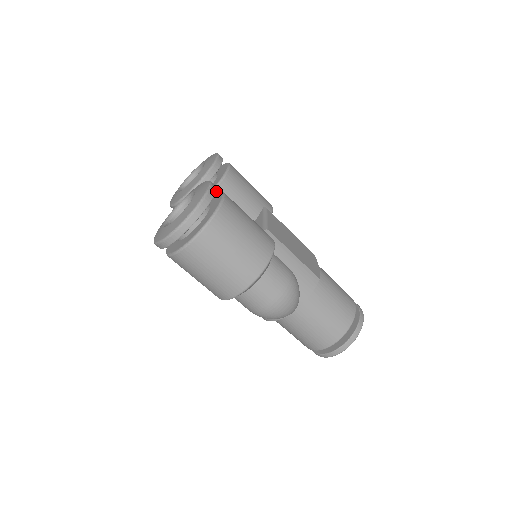
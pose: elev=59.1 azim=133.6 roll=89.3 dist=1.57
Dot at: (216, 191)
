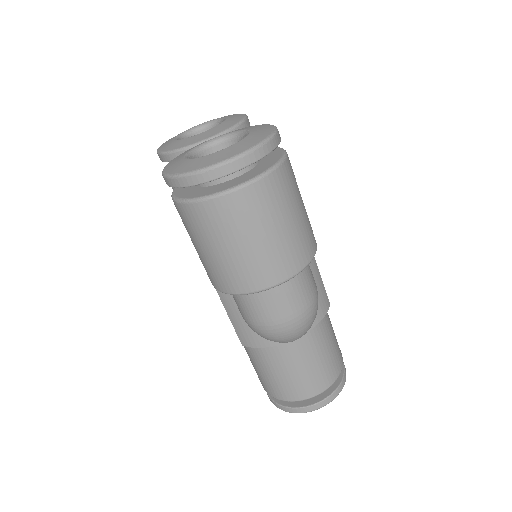
Dot at: occluded
